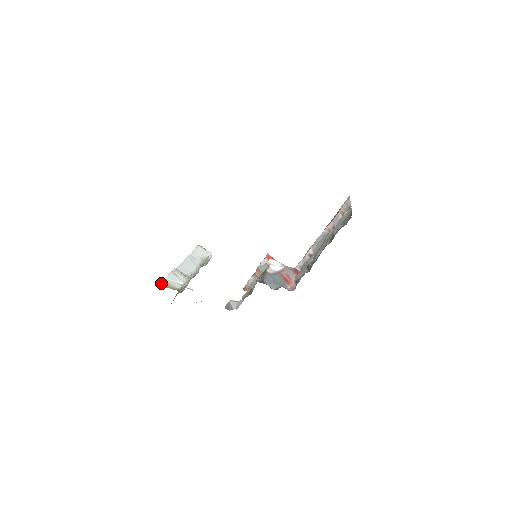
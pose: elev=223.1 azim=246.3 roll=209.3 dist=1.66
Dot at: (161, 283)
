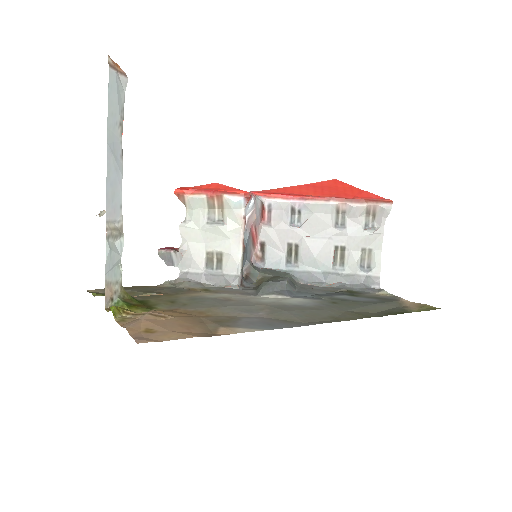
Dot at: (106, 300)
